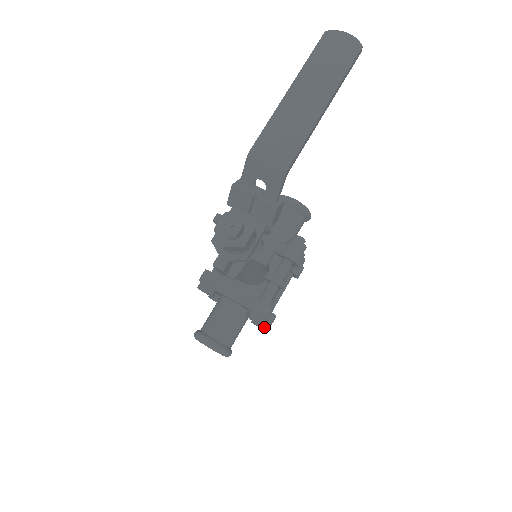
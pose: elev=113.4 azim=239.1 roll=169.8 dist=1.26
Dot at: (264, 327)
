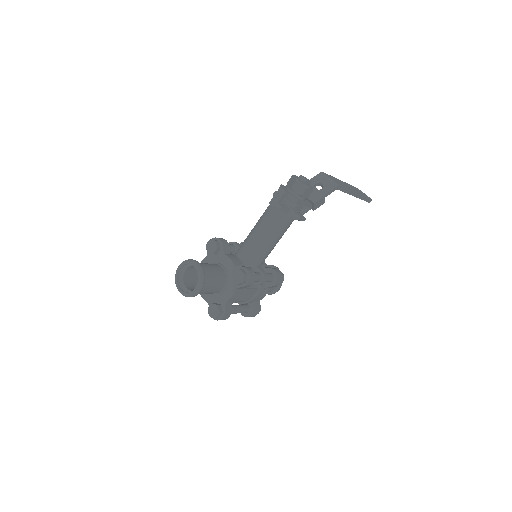
Dot at: (220, 311)
